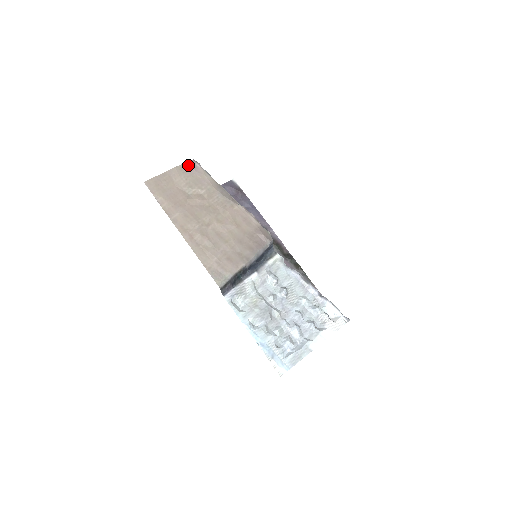
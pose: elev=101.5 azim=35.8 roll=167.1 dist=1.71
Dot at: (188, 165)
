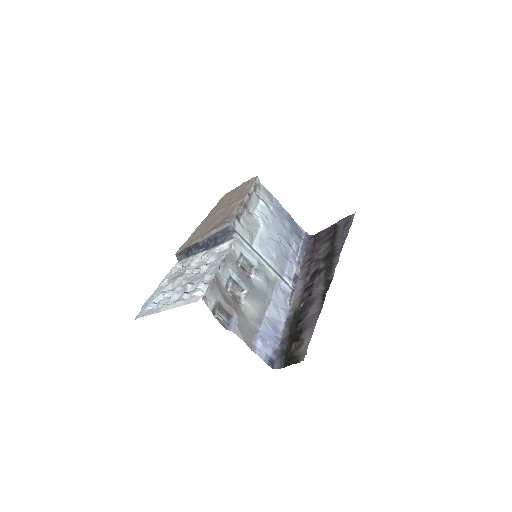
Dot at: (250, 180)
